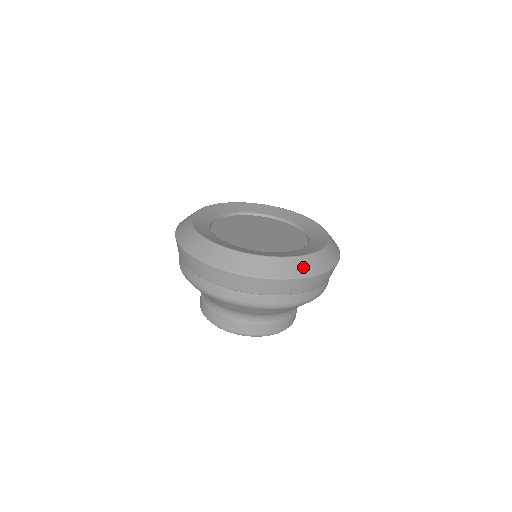
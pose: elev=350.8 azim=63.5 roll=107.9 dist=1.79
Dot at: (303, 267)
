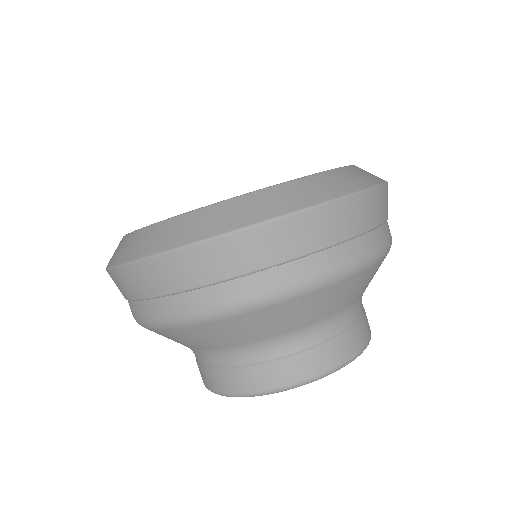
Dot at: (353, 178)
